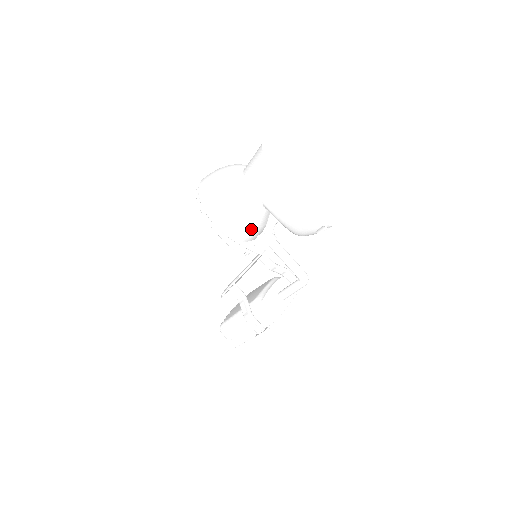
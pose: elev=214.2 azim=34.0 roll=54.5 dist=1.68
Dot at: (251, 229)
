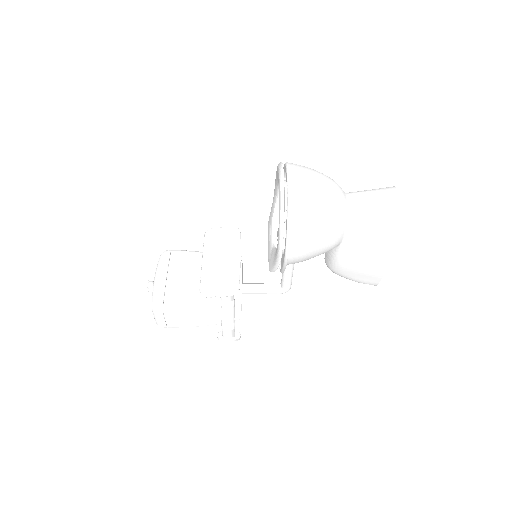
Dot at: occluded
